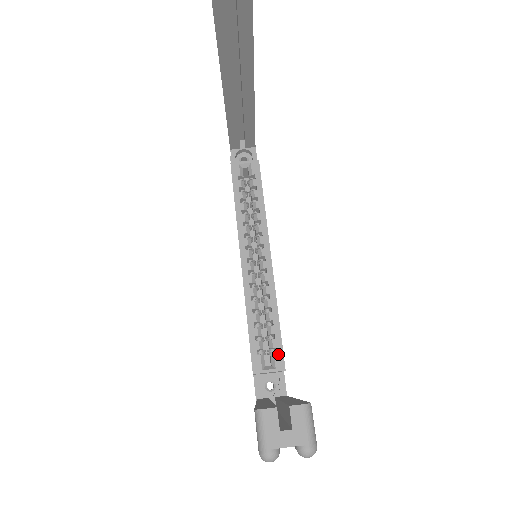
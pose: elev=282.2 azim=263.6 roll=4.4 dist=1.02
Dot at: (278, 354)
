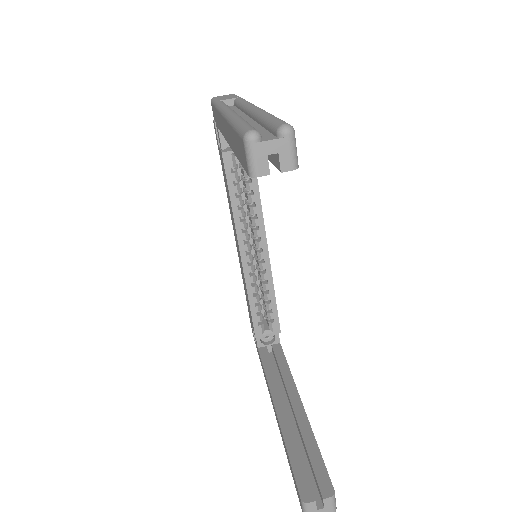
Dot at: (275, 323)
